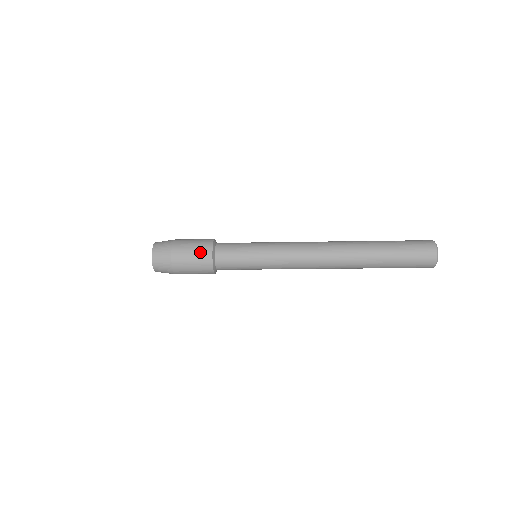
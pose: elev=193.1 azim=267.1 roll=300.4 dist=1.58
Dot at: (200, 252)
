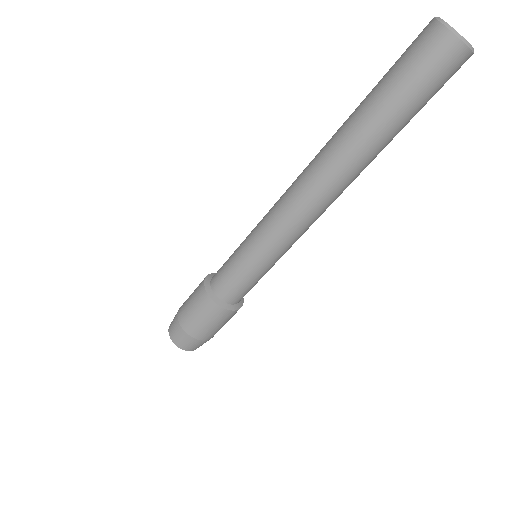
Dot at: occluded
